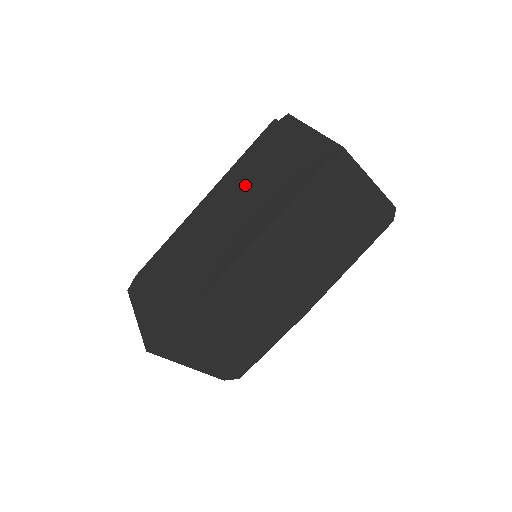
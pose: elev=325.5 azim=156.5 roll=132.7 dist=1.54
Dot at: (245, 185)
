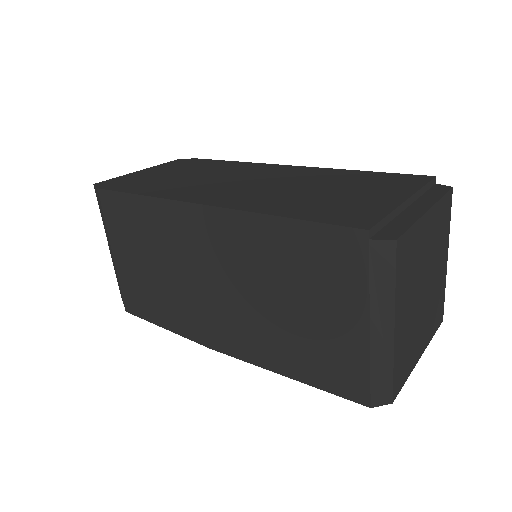
Dot at: (316, 182)
